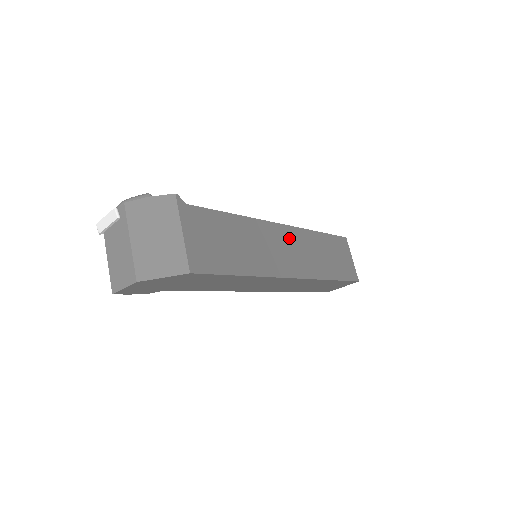
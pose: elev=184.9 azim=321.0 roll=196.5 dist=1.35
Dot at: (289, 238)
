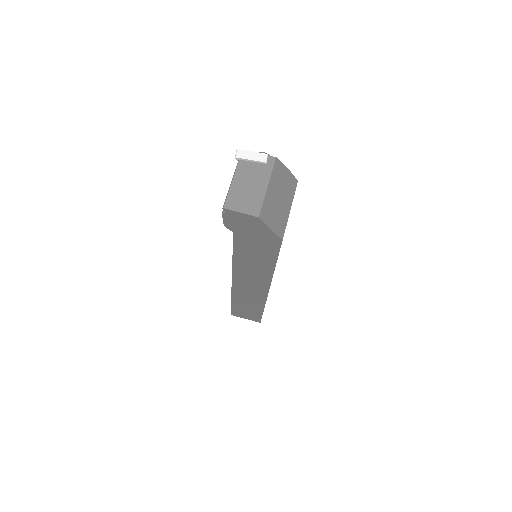
Dot at: occluded
